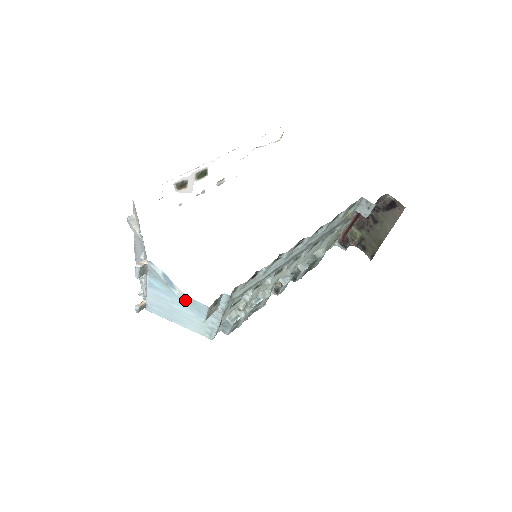
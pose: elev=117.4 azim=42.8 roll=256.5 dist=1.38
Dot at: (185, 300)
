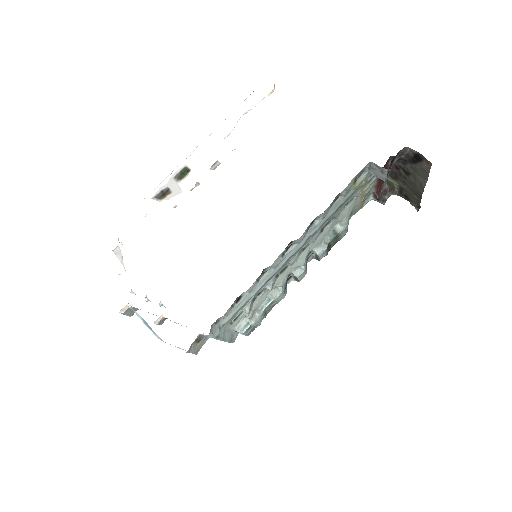
Dot at: occluded
